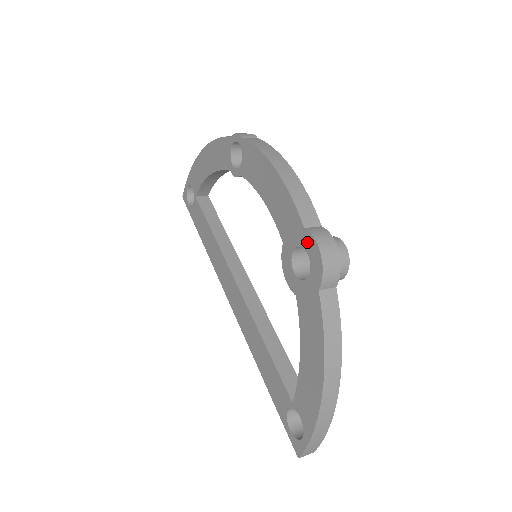
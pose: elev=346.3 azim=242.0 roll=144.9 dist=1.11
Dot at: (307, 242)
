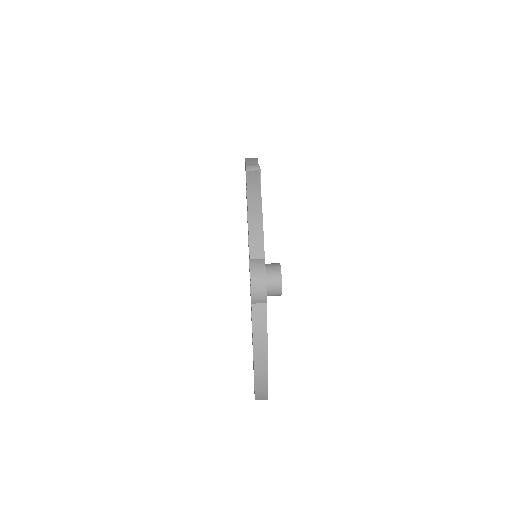
Dot at: occluded
